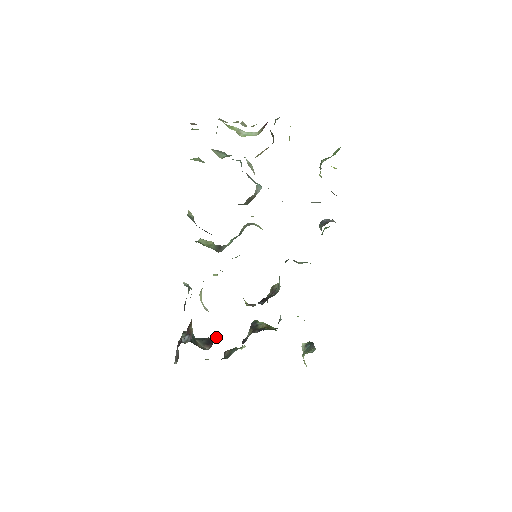
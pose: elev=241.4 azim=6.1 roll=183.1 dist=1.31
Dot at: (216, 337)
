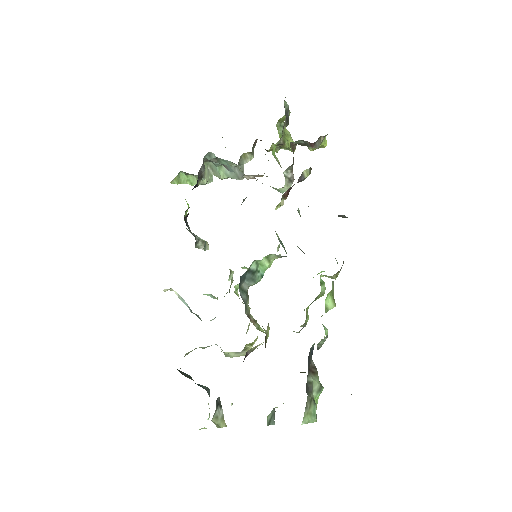
Dot at: occluded
